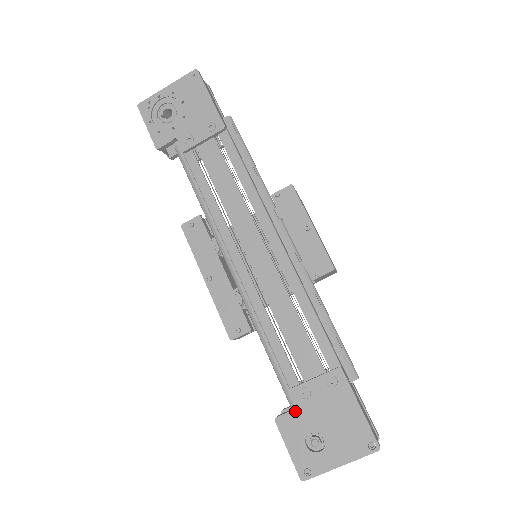
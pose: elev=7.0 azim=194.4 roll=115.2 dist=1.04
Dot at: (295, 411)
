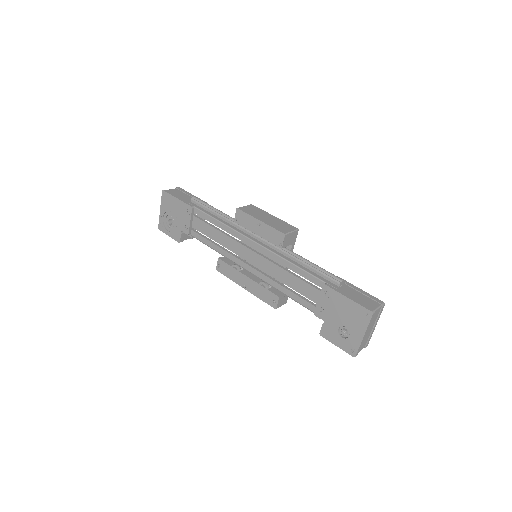
Dot at: (324, 323)
